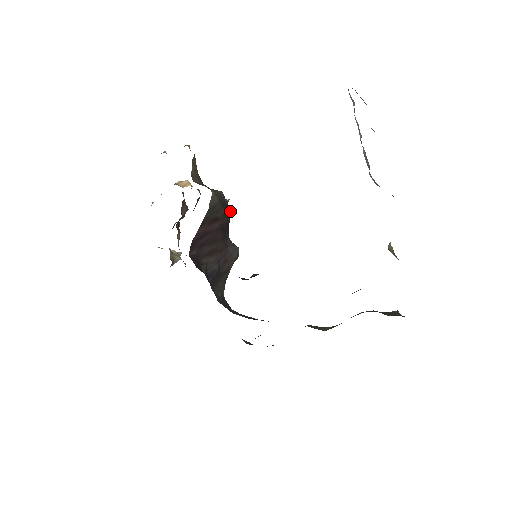
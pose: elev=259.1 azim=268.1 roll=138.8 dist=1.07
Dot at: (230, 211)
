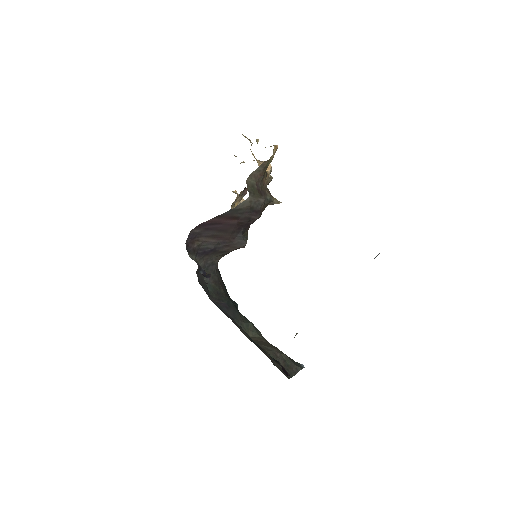
Dot at: (258, 216)
